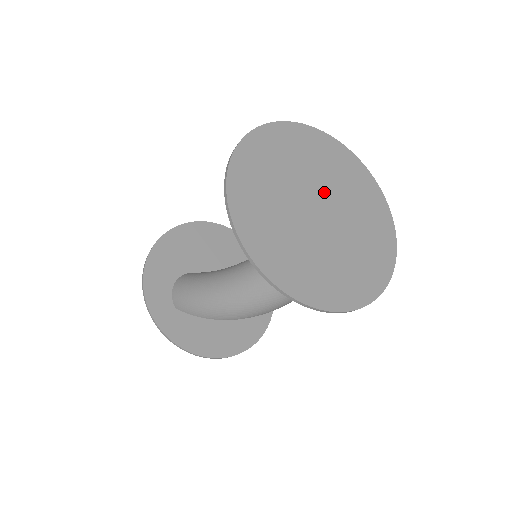
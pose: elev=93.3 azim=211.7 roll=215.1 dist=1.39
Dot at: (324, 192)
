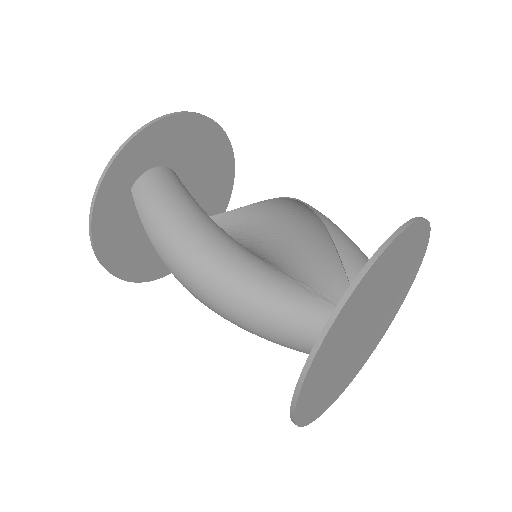
Dot at: (381, 312)
